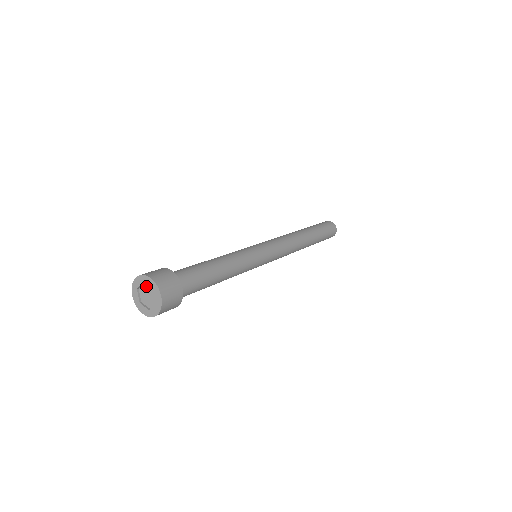
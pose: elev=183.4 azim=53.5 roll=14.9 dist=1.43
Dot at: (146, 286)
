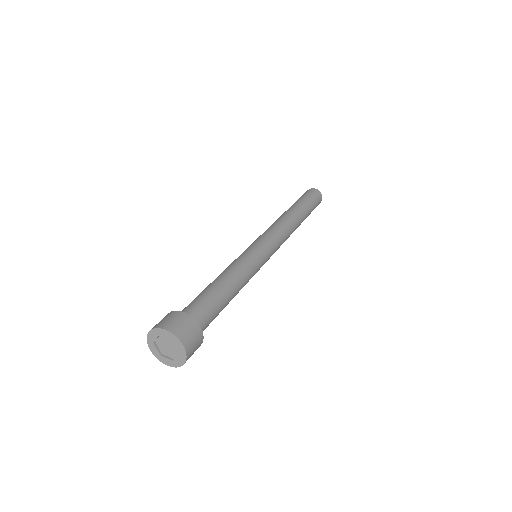
Dot at: (159, 343)
